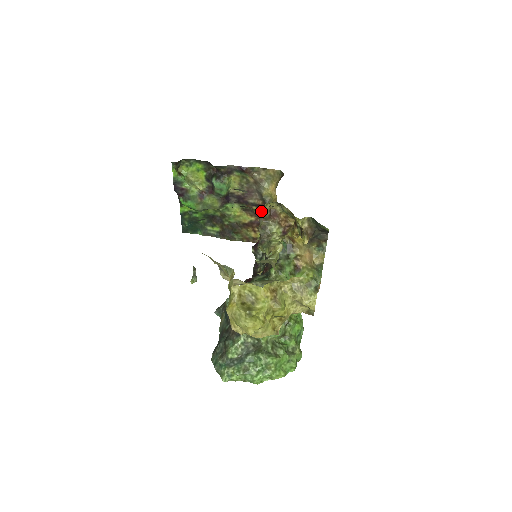
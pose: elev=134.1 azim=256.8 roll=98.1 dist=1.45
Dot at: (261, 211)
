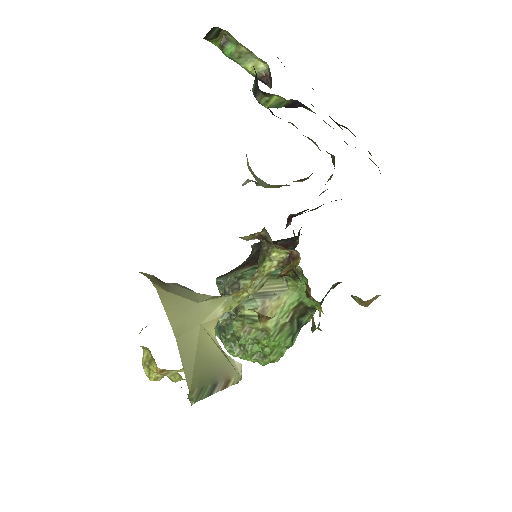
Dot at: occluded
